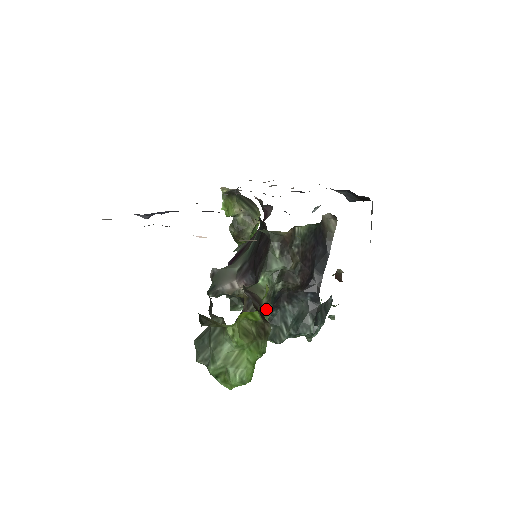
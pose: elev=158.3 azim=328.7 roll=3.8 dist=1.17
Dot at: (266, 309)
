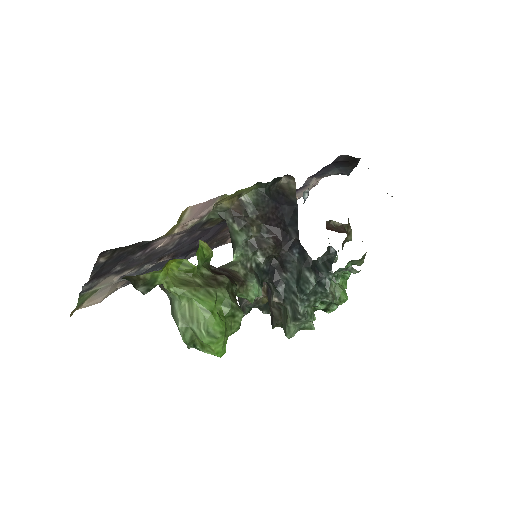
Dot at: (248, 279)
